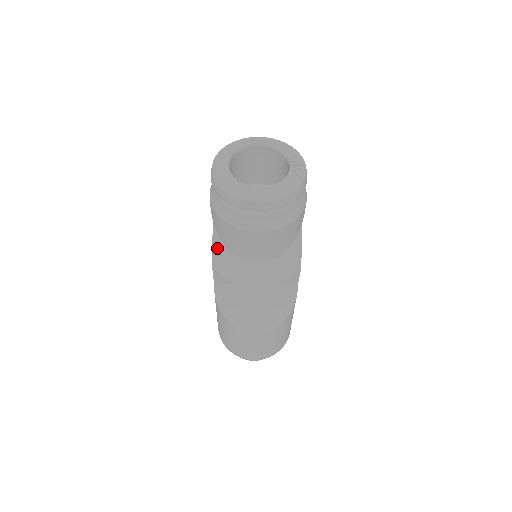
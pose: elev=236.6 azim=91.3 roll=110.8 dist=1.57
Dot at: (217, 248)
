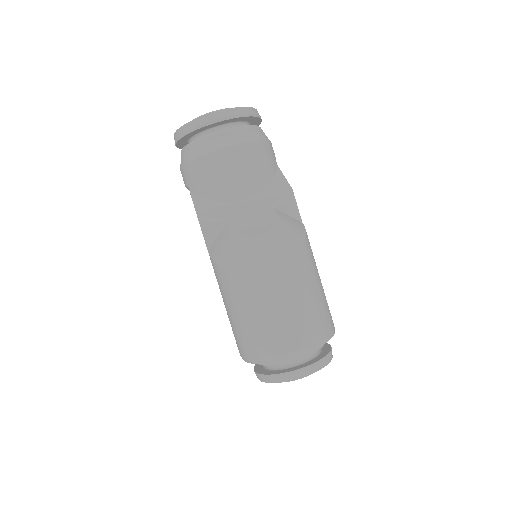
Dot at: (199, 205)
